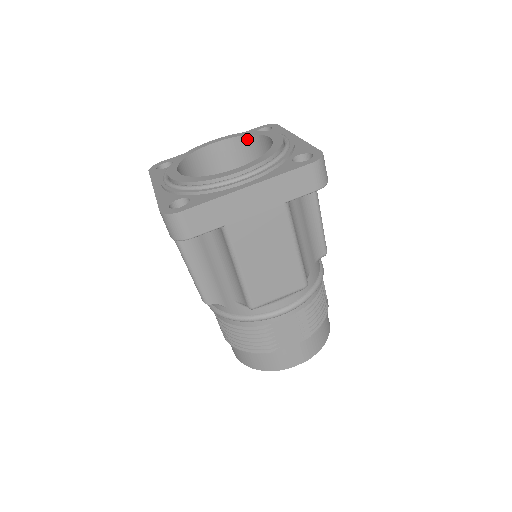
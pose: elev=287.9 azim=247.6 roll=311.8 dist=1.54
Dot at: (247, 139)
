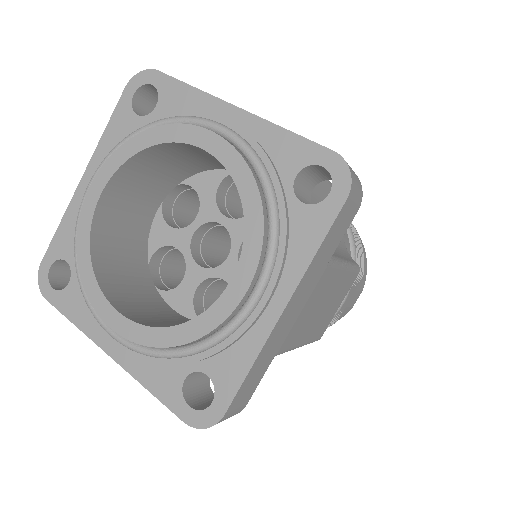
Dot at: (147, 153)
